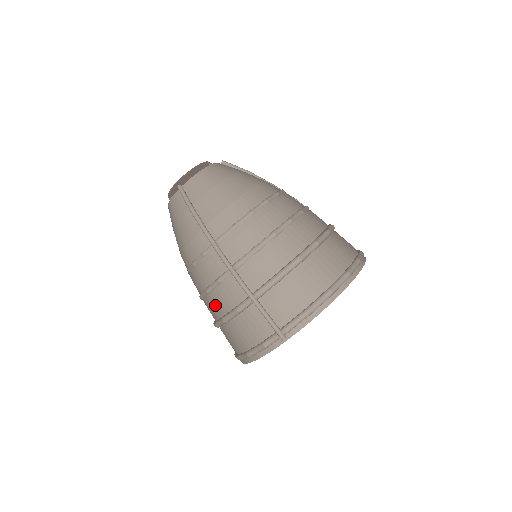
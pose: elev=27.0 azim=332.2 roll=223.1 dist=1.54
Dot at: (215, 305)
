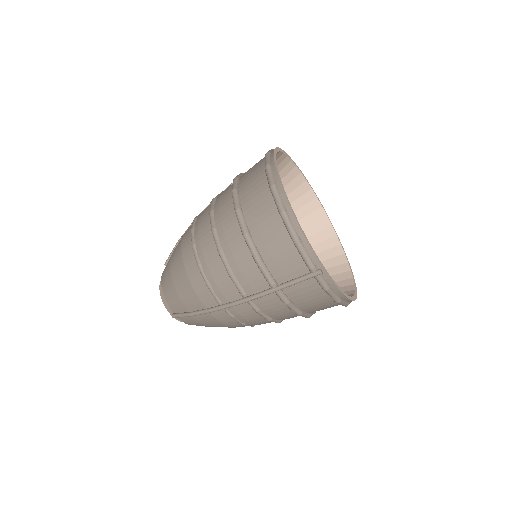
Dot at: (284, 316)
